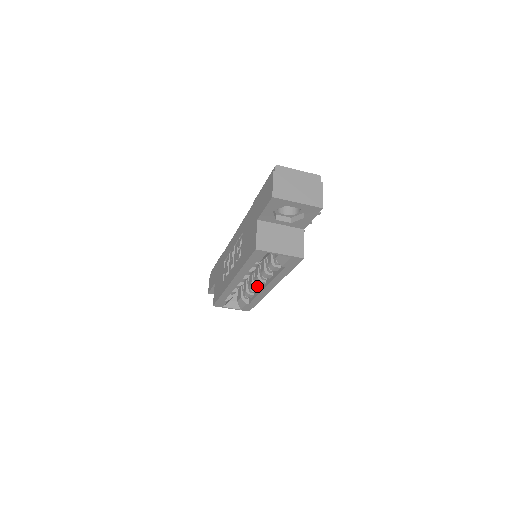
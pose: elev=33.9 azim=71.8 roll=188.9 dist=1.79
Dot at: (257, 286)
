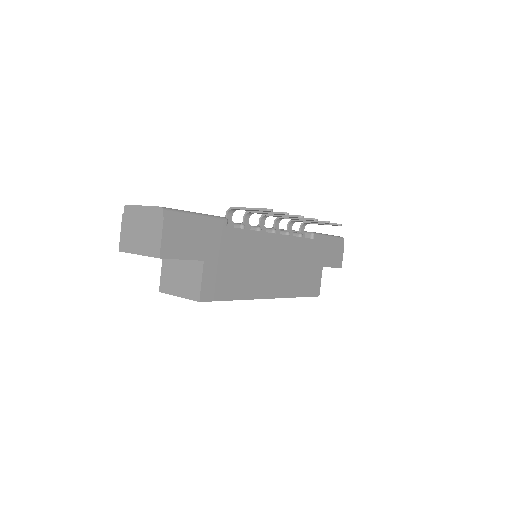
Dot at: occluded
